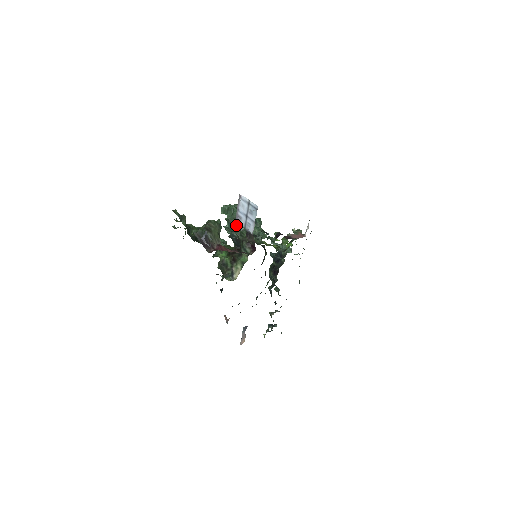
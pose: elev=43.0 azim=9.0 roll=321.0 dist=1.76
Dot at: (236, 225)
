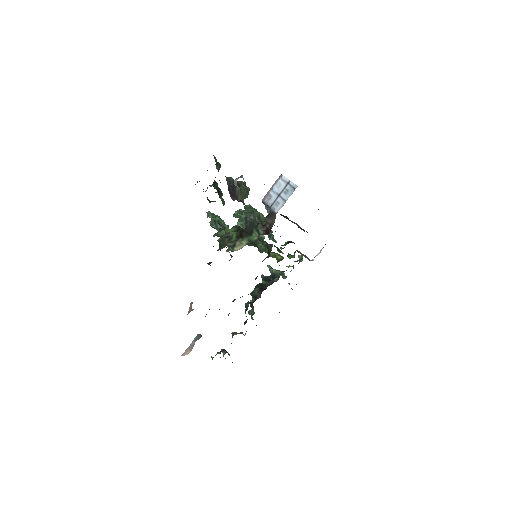
Dot at: (256, 211)
